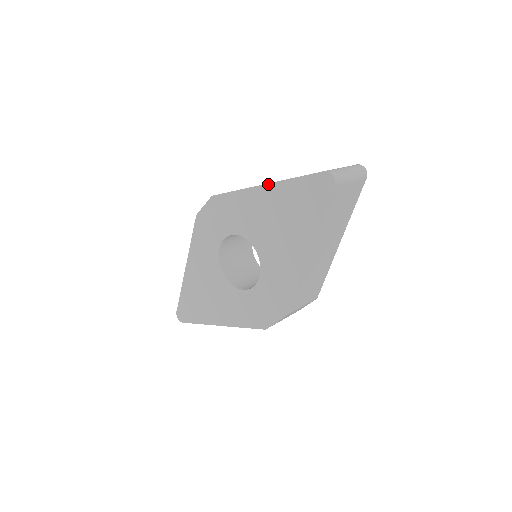
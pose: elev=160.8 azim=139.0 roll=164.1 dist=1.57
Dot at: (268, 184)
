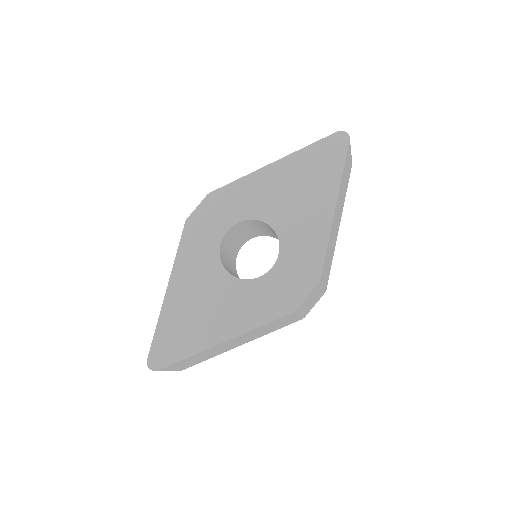
Dot at: (279, 160)
